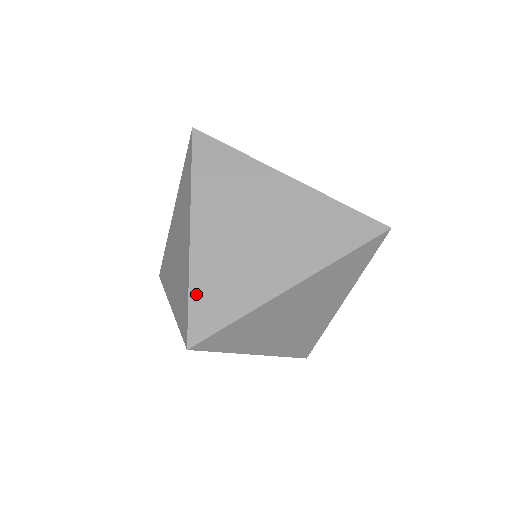
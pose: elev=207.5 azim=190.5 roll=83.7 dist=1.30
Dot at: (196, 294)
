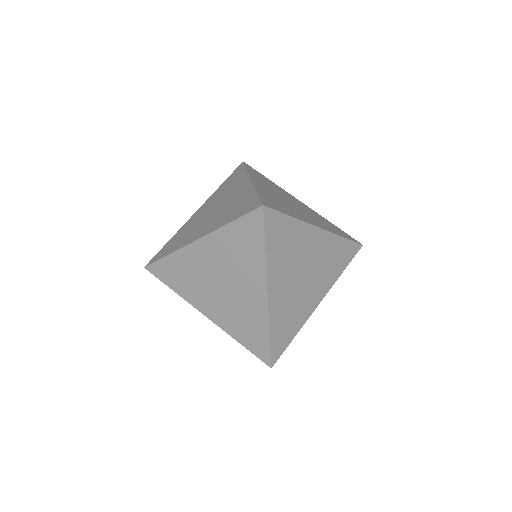
Dot at: (274, 334)
